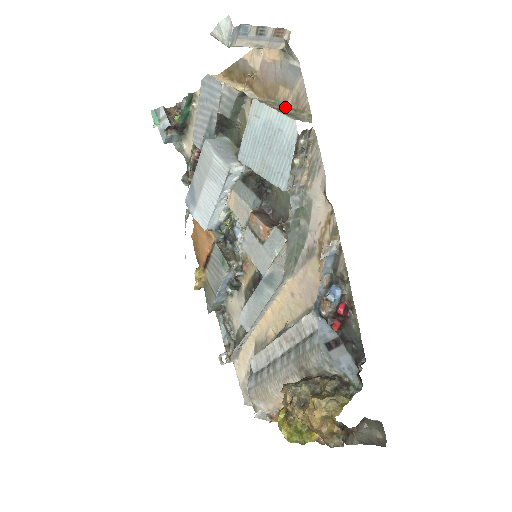
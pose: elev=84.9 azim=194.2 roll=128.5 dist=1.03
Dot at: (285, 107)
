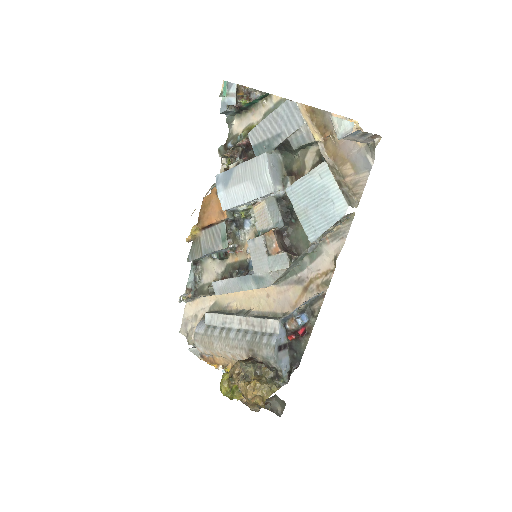
Dot at: (343, 180)
